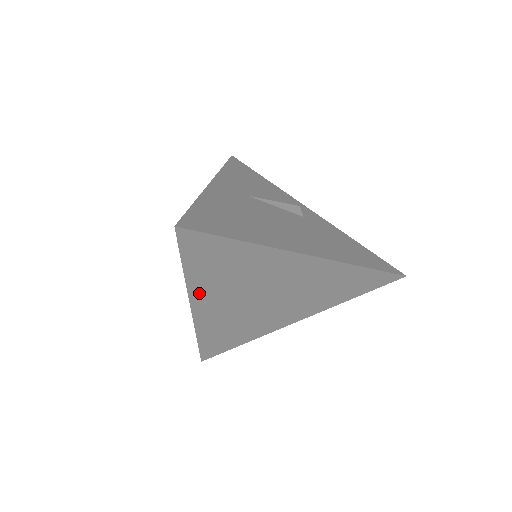
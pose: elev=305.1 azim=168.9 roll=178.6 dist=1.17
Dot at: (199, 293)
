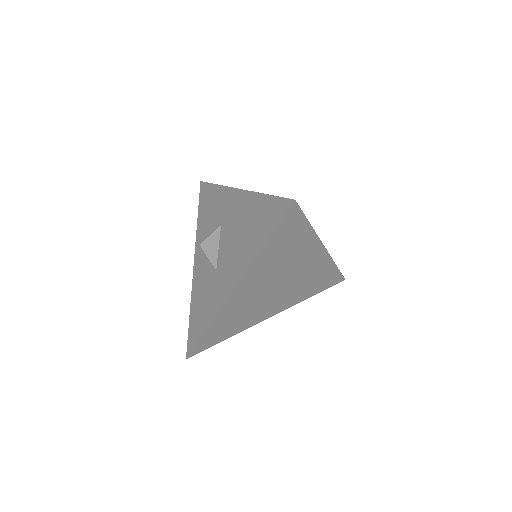
Dot at: (253, 271)
